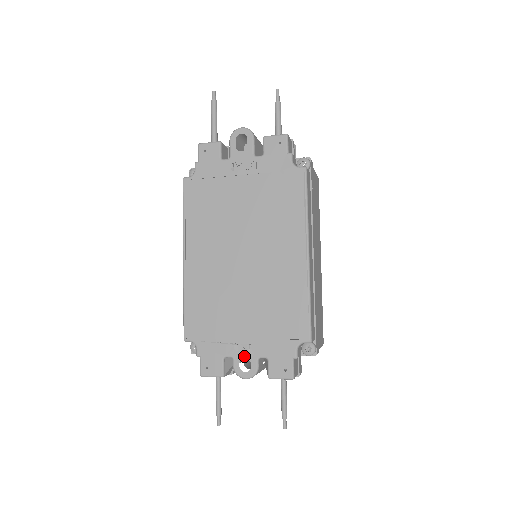
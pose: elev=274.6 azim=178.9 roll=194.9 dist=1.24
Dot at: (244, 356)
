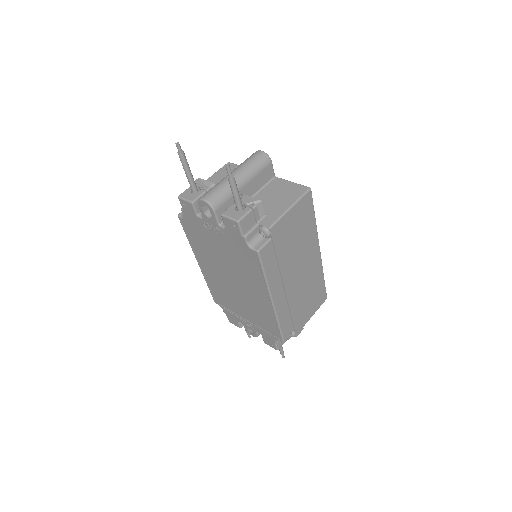
Dot at: (248, 327)
